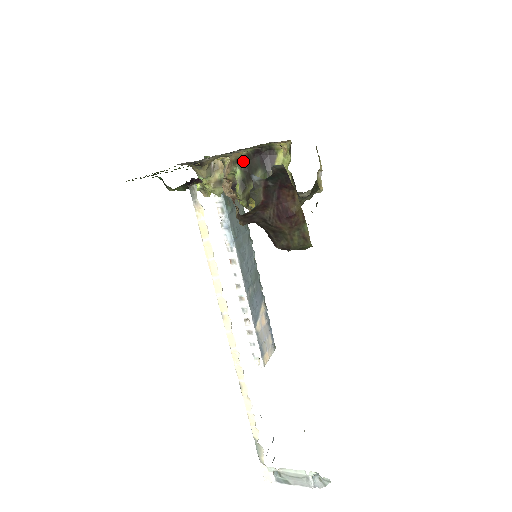
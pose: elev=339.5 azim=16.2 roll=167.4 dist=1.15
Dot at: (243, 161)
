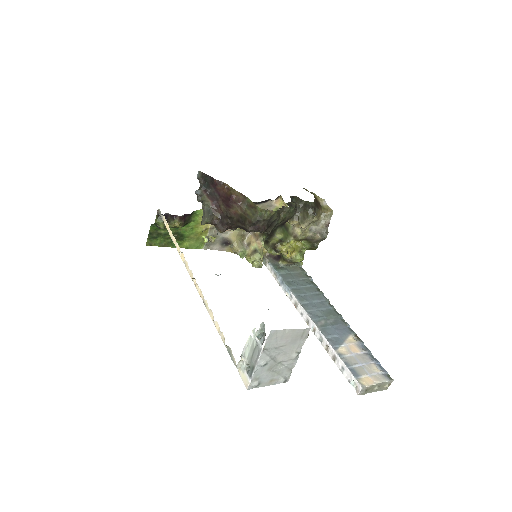
Dot at: occluded
